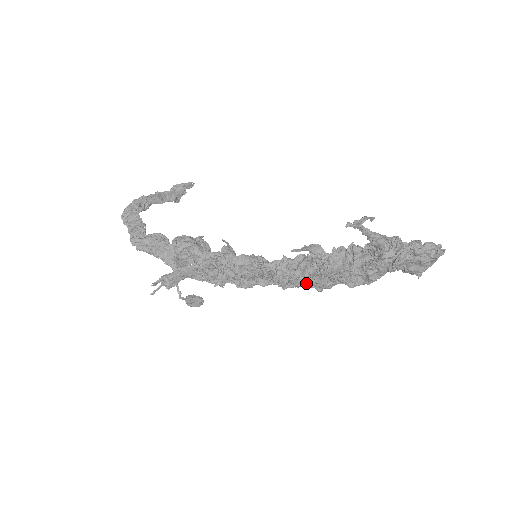
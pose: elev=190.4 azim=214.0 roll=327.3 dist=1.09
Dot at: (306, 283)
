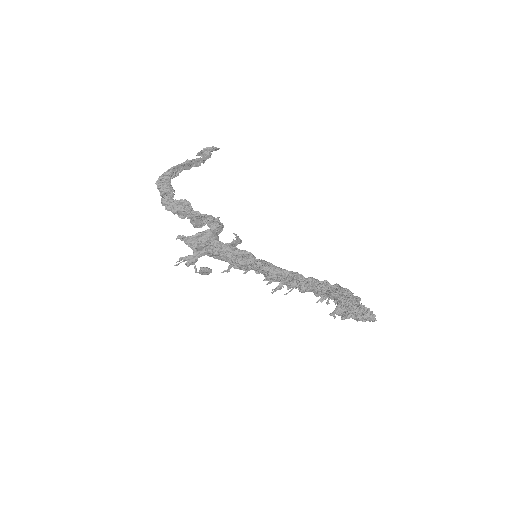
Dot at: occluded
